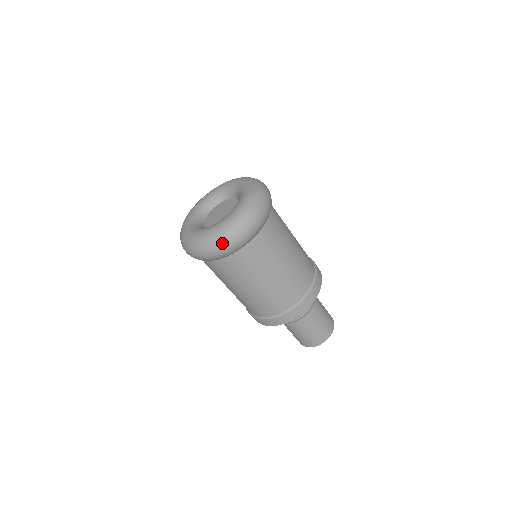
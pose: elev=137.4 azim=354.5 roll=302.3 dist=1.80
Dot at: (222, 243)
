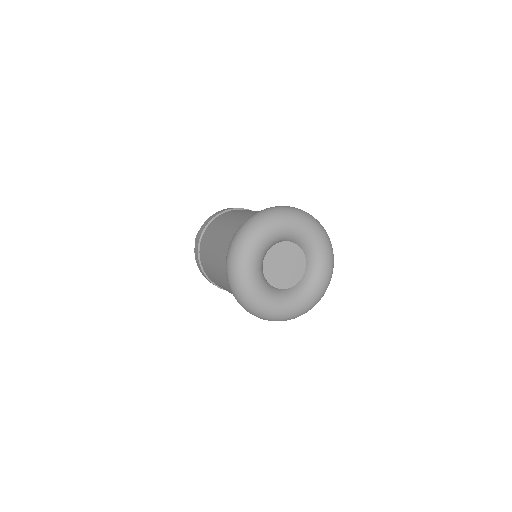
Dot at: occluded
